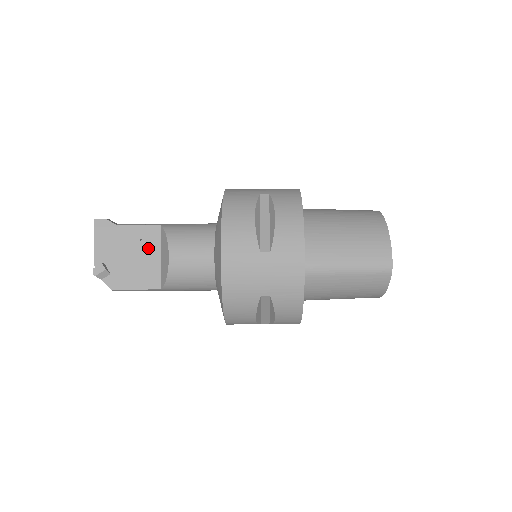
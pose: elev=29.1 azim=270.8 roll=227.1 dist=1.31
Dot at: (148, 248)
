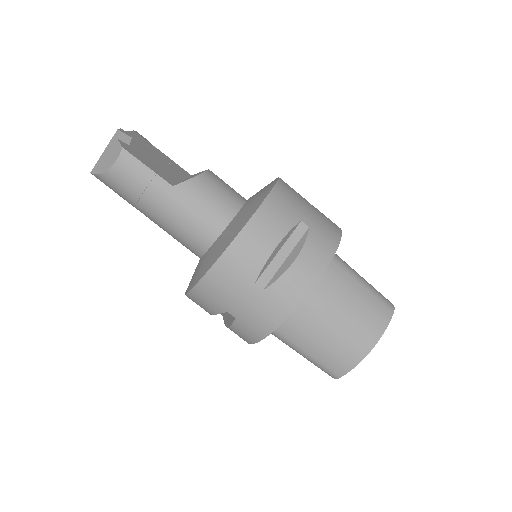
Dot at: (174, 170)
